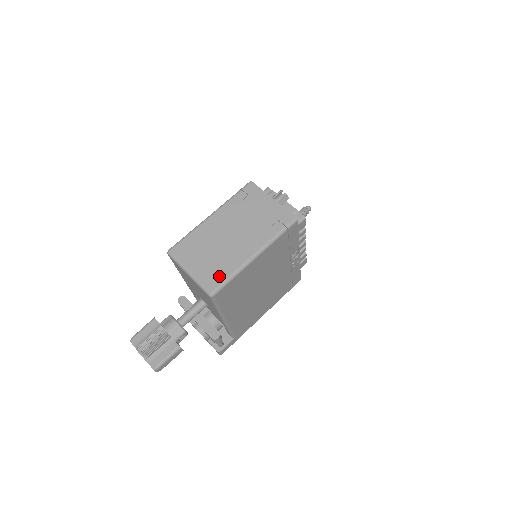
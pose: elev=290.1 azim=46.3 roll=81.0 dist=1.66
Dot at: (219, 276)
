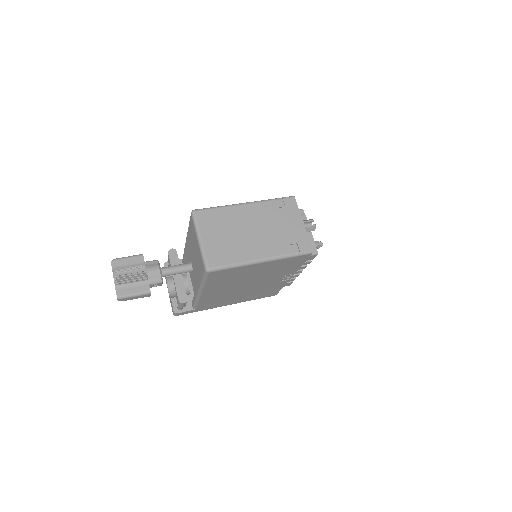
Dot at: (223, 259)
